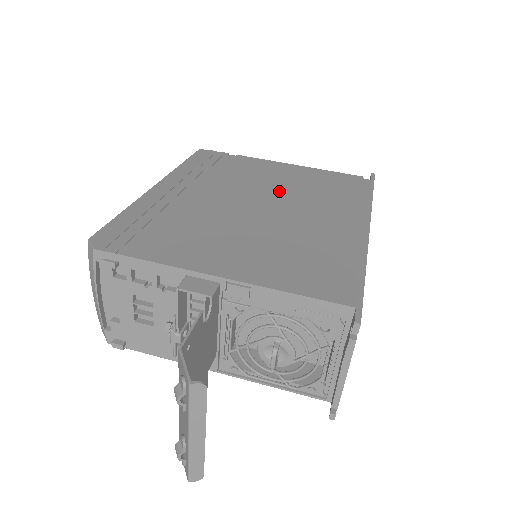
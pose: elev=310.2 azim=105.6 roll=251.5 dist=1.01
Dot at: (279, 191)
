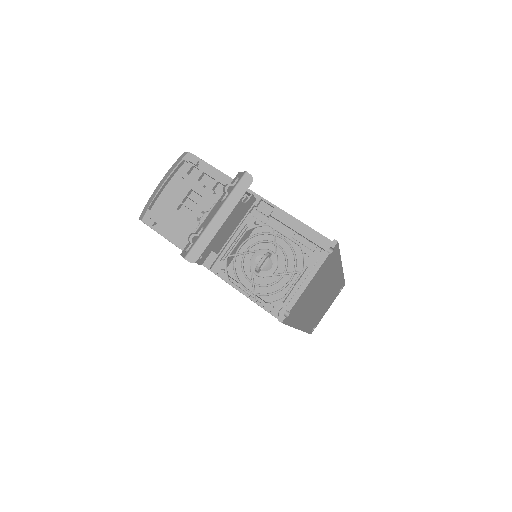
Dot at: occluded
